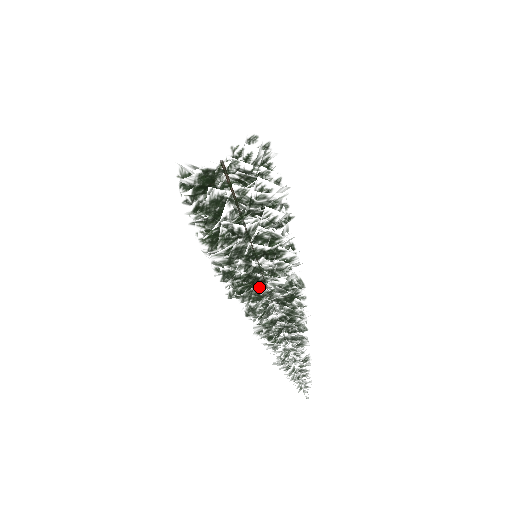
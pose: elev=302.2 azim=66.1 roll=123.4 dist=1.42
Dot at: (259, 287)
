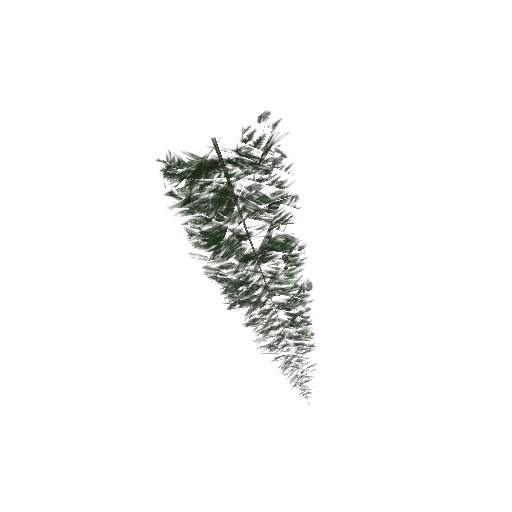
Dot at: (268, 297)
